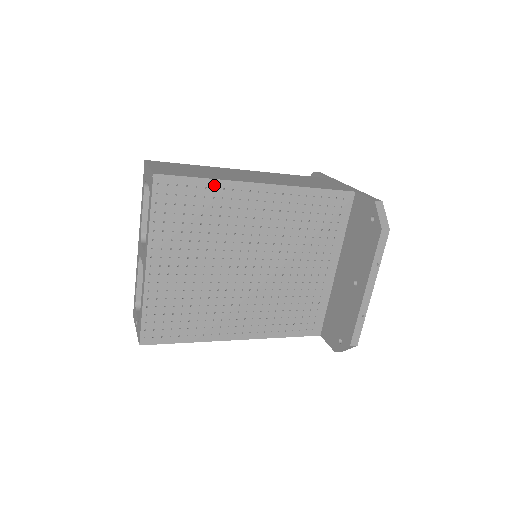
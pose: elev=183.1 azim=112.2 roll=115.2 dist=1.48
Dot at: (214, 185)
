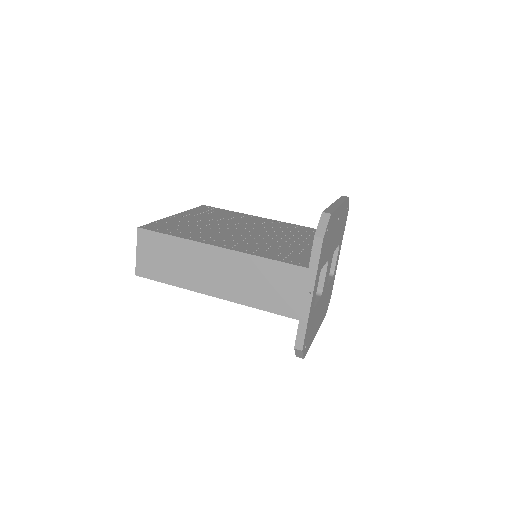
Dot at: occluded
